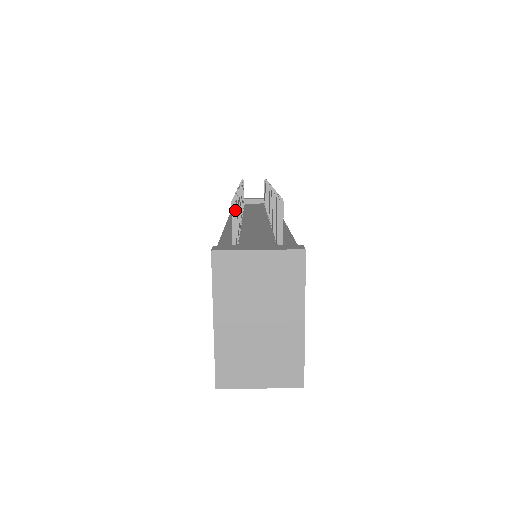
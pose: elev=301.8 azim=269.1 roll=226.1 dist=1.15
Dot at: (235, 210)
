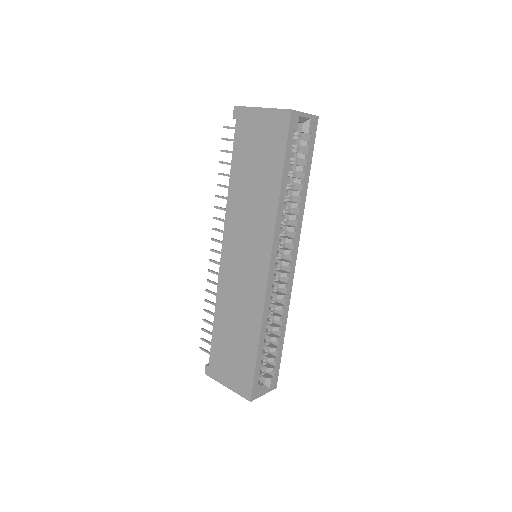
Dot at: (227, 126)
